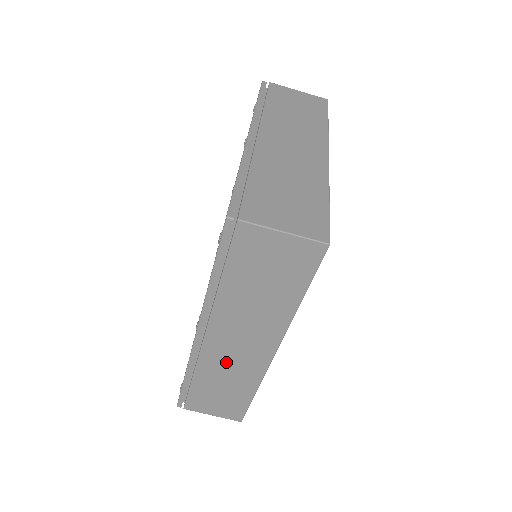
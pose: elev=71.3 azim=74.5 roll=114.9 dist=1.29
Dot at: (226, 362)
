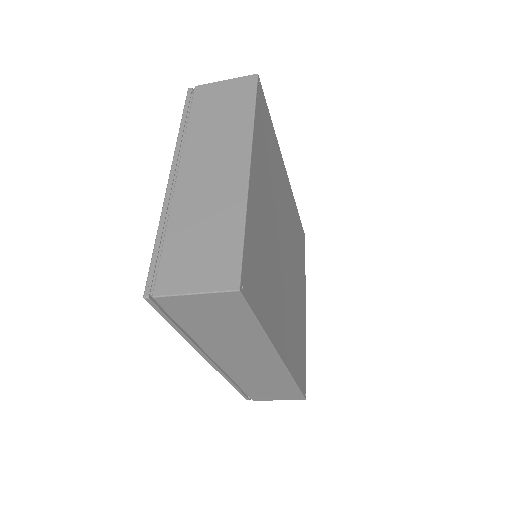
Dot at: (250, 372)
